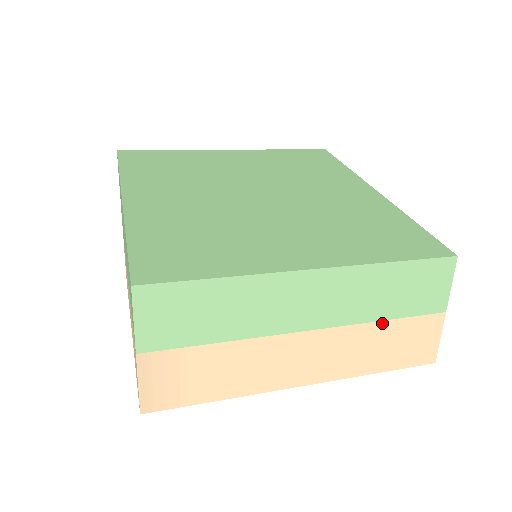
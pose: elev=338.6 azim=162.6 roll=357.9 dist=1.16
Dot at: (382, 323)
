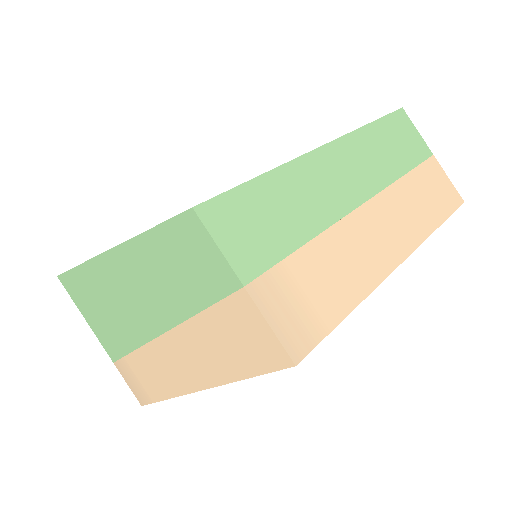
Dot at: (404, 178)
